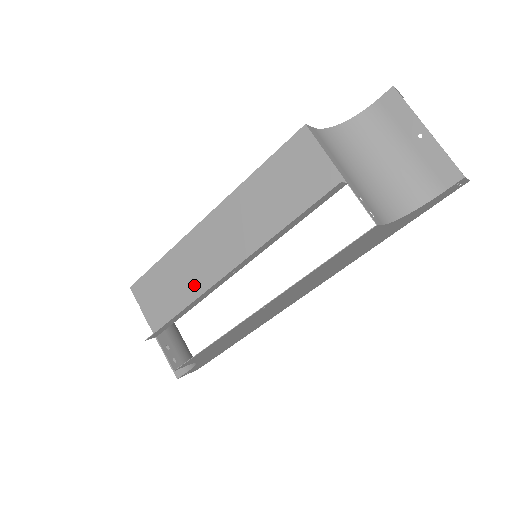
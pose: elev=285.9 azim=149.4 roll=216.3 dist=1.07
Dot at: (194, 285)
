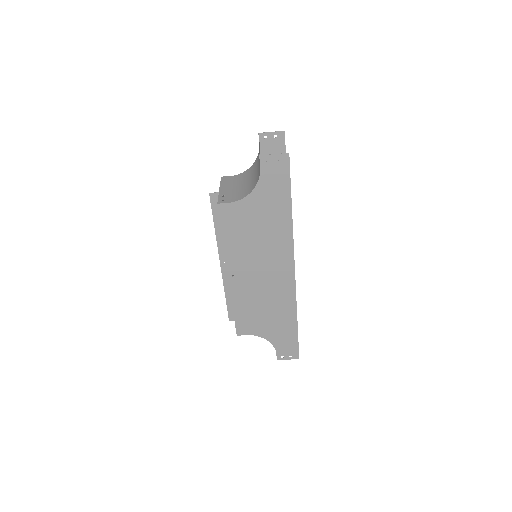
Dot at: occluded
